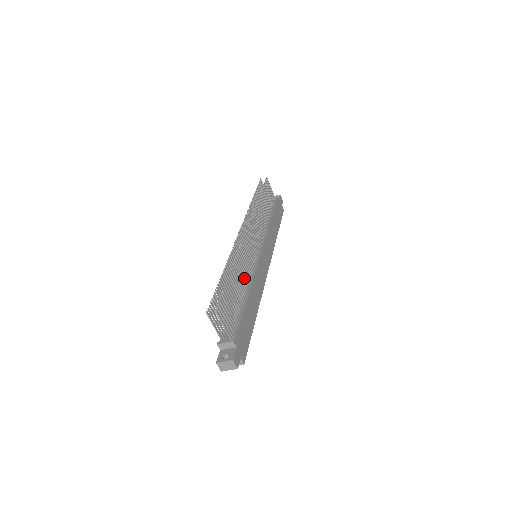
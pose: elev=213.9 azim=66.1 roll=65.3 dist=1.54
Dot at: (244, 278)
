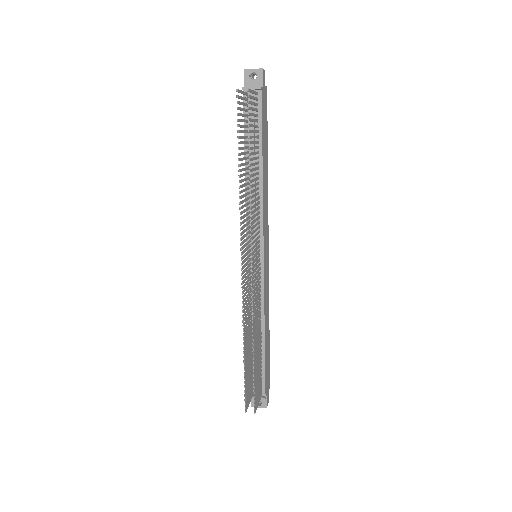
Dot at: (258, 326)
